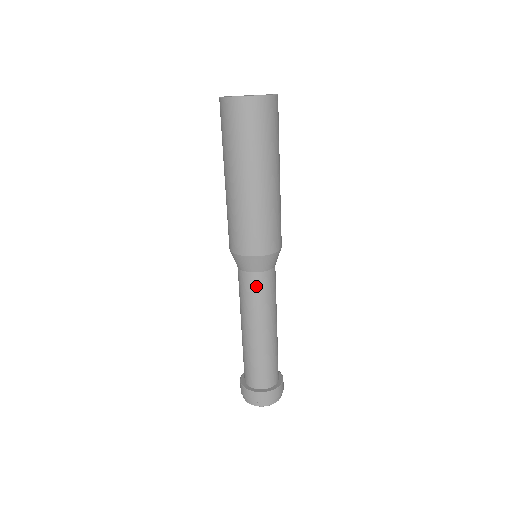
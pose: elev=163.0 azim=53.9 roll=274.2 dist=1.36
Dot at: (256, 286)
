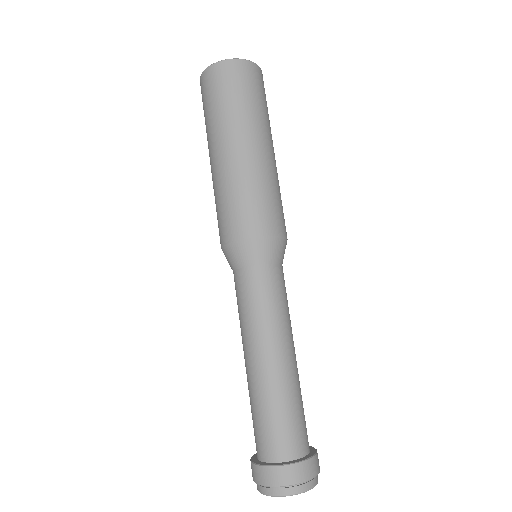
Dot at: (243, 288)
